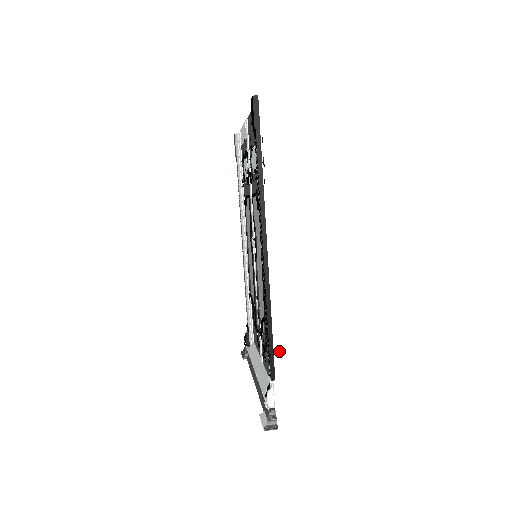
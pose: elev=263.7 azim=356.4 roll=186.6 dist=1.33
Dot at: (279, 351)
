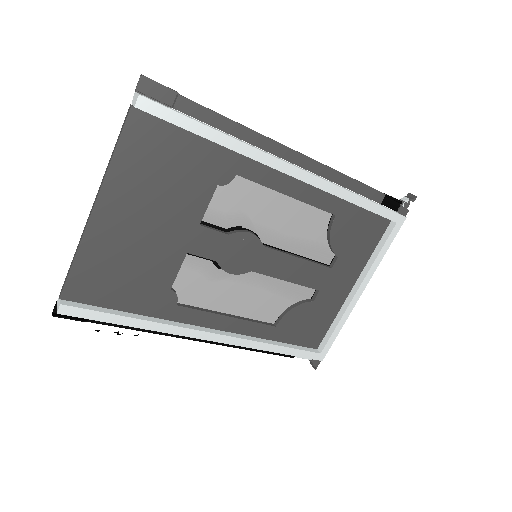
Dot at: occluded
